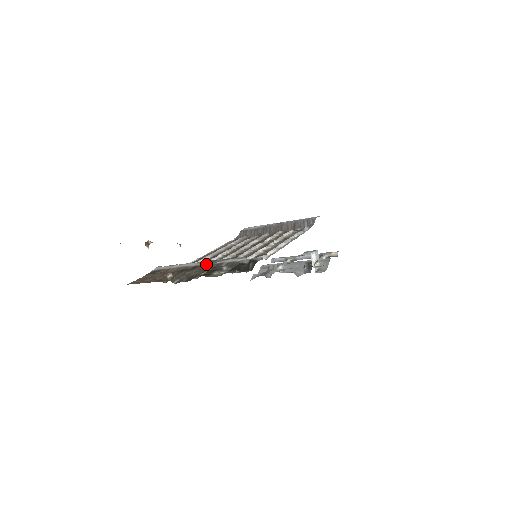
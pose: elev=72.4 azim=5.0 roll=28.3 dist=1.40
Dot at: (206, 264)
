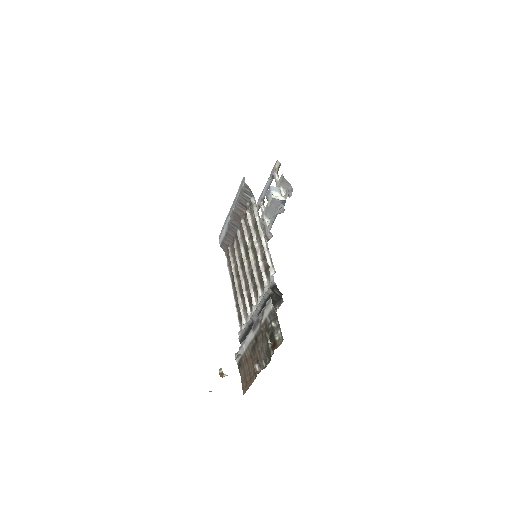
Dot at: (258, 330)
